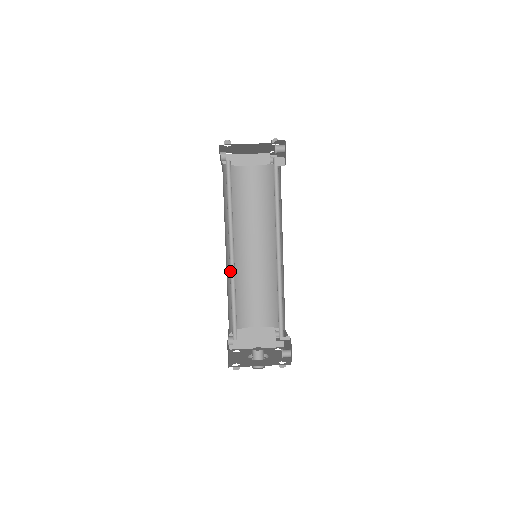
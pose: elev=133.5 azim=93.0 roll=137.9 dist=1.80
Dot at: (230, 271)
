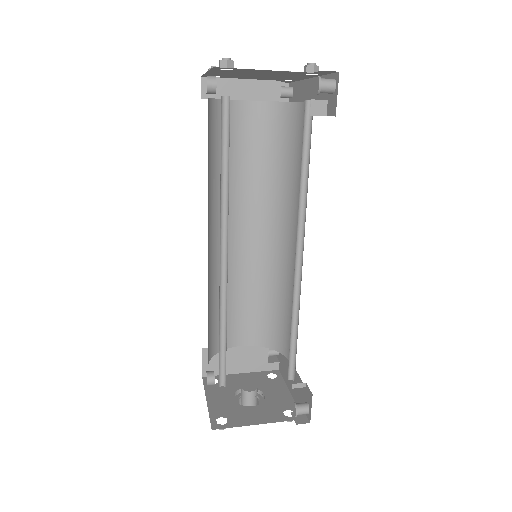
Dot at: (219, 288)
